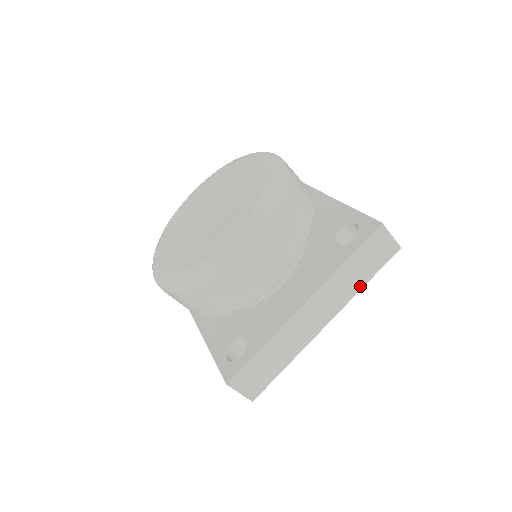
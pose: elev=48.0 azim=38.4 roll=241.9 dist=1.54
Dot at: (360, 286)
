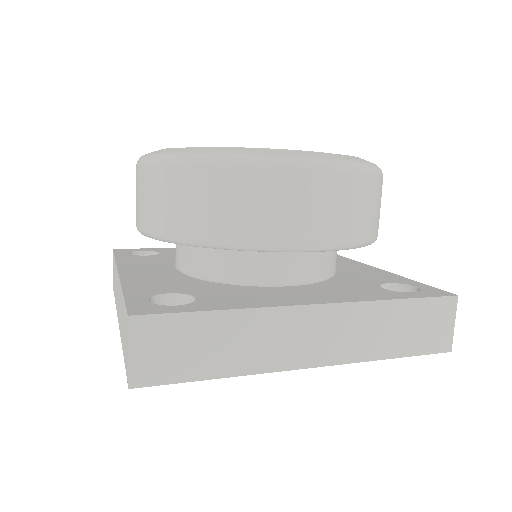
Dot at: (383, 354)
